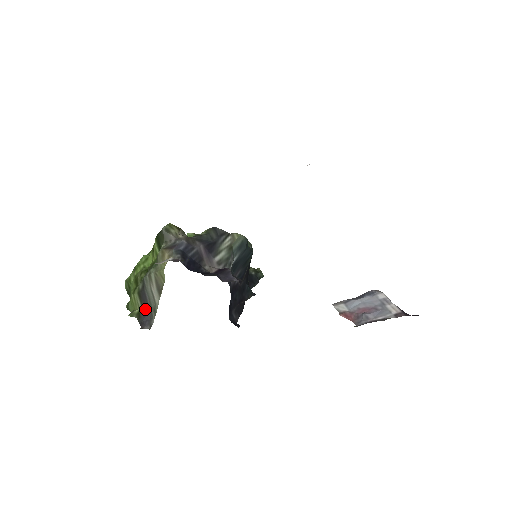
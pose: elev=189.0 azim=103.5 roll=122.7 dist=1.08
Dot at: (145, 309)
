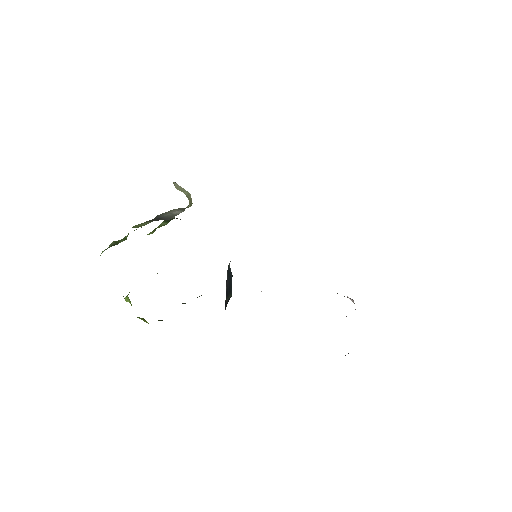
Dot at: occluded
